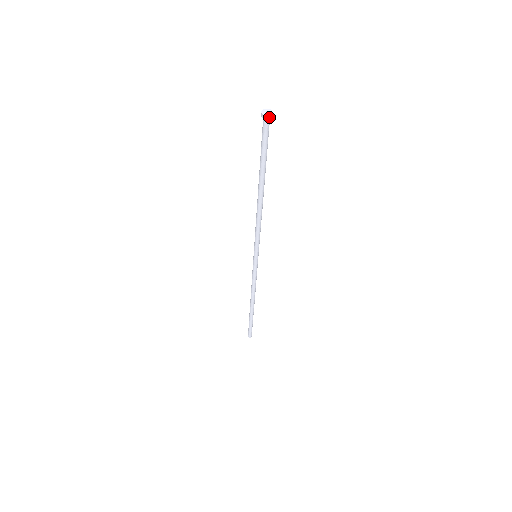
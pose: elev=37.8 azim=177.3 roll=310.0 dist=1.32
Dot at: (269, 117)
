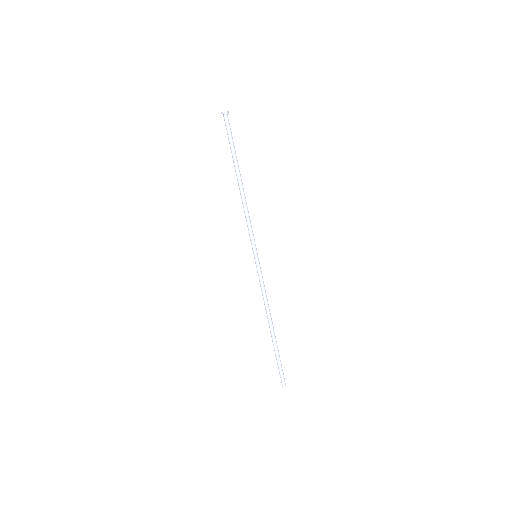
Dot at: (228, 112)
